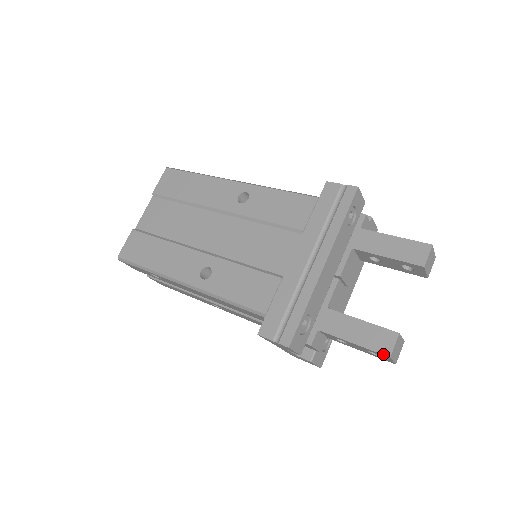
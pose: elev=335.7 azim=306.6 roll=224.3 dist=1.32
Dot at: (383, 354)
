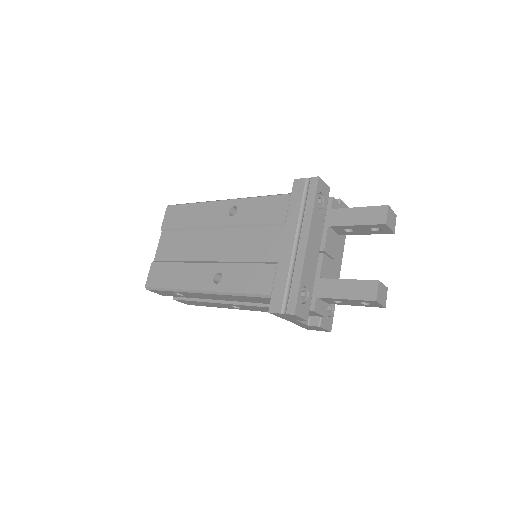
Dot at: (370, 300)
